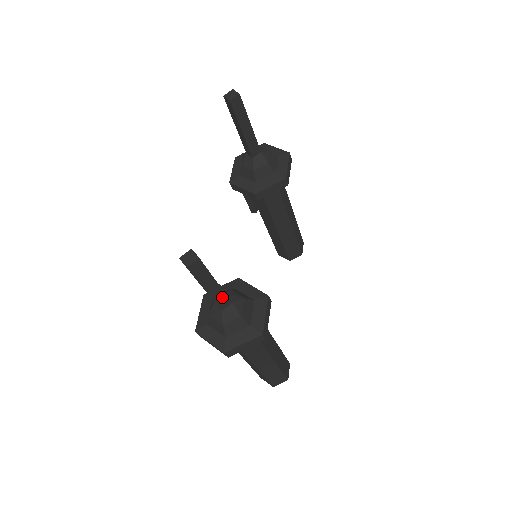
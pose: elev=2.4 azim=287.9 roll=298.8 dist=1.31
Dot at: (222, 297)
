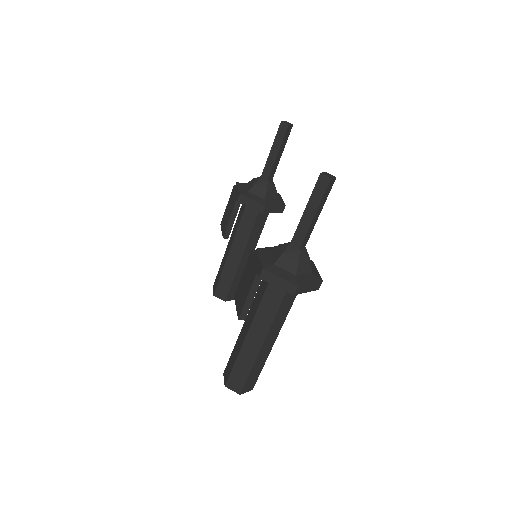
Dot at: (309, 233)
